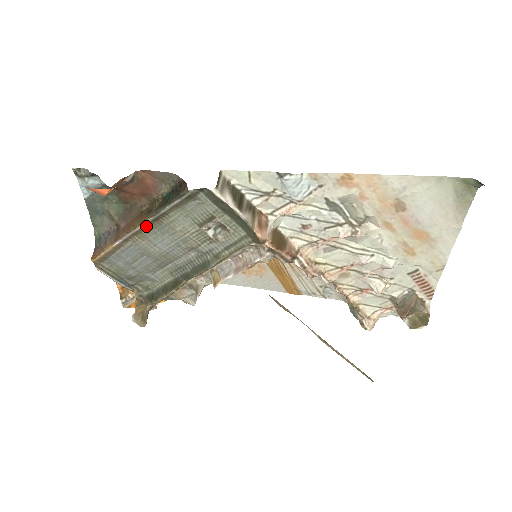
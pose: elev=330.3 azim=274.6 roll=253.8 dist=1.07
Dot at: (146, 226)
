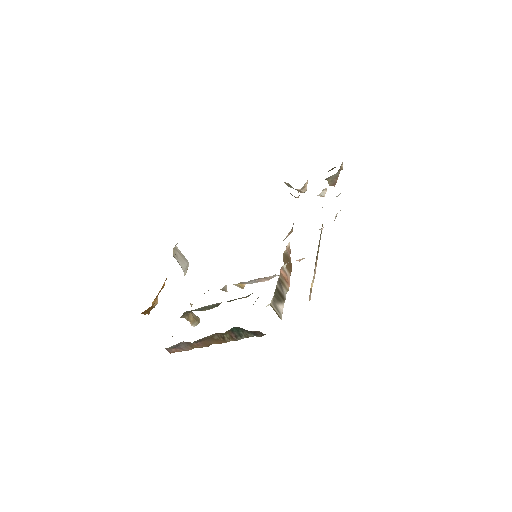
Dot at: occluded
